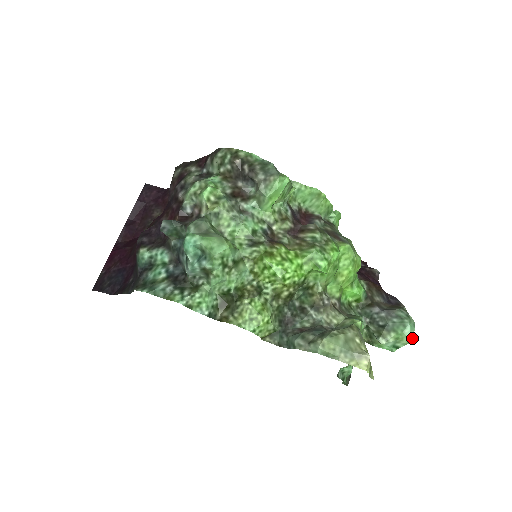
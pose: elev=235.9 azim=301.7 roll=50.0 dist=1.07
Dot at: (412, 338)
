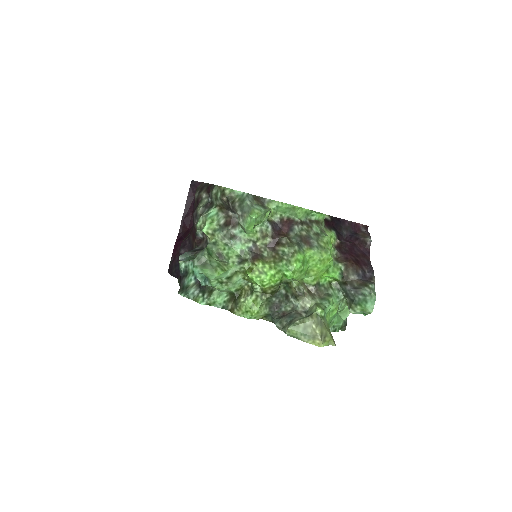
Dot at: (372, 310)
